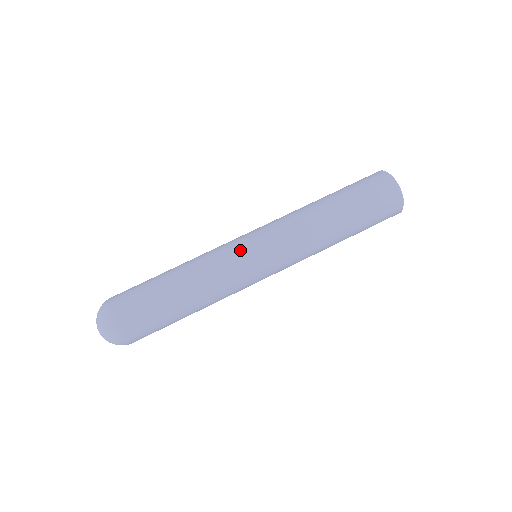
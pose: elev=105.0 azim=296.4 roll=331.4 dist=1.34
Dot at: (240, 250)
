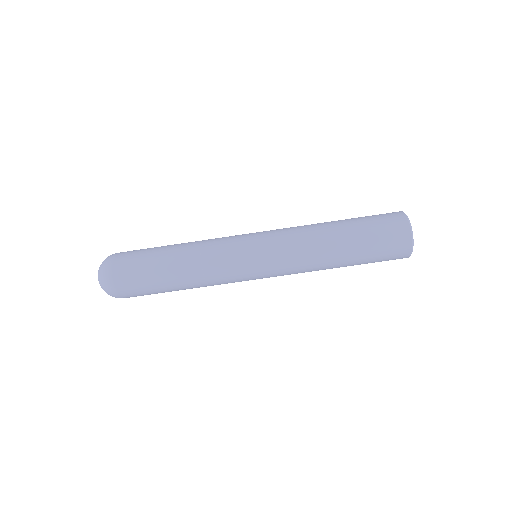
Dot at: (241, 255)
